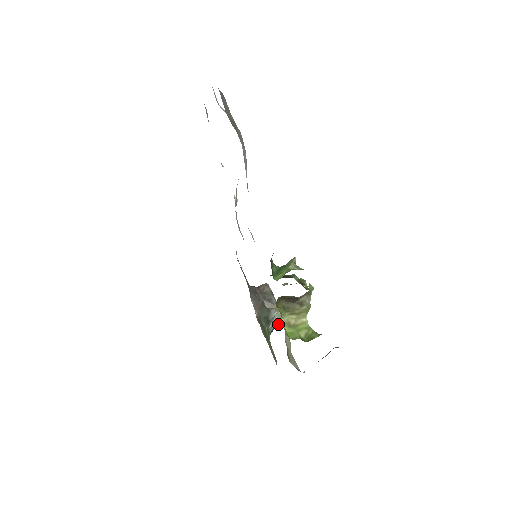
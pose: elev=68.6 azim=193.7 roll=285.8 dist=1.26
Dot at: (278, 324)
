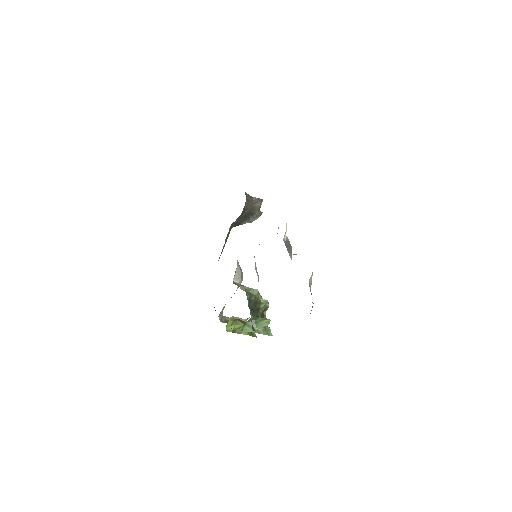
Dot at: occluded
